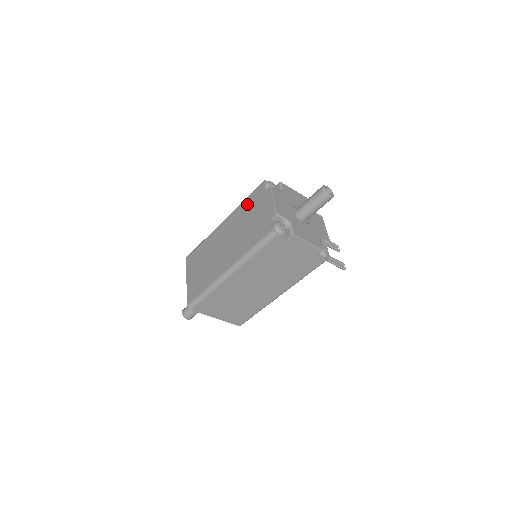
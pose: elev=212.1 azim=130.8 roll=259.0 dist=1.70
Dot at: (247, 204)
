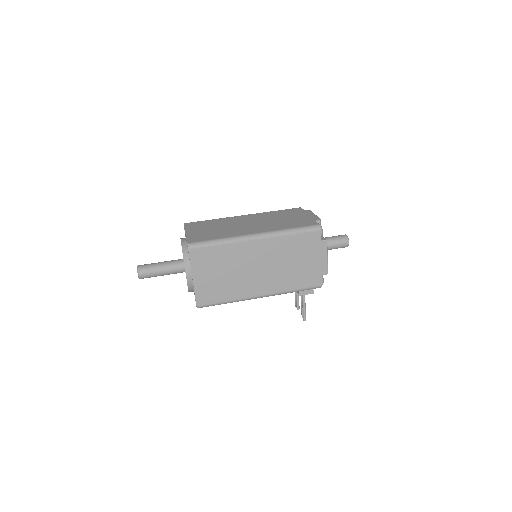
Dot at: (281, 212)
